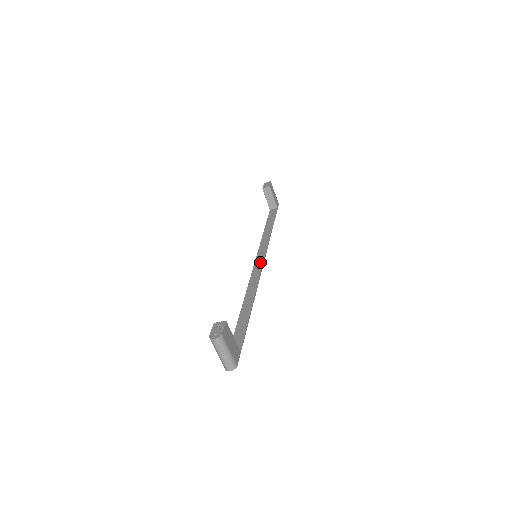
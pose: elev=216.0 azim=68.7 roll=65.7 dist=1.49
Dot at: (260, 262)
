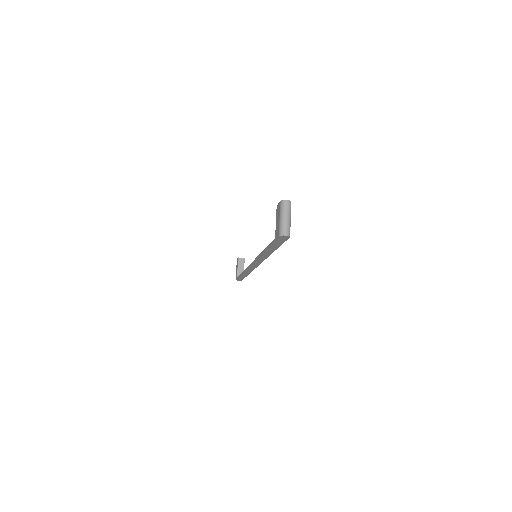
Dot at: occluded
